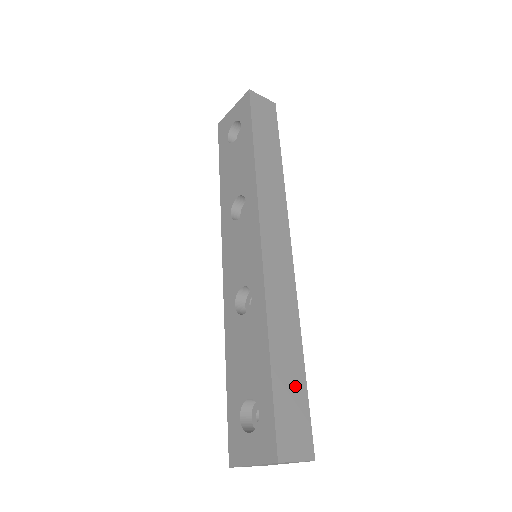
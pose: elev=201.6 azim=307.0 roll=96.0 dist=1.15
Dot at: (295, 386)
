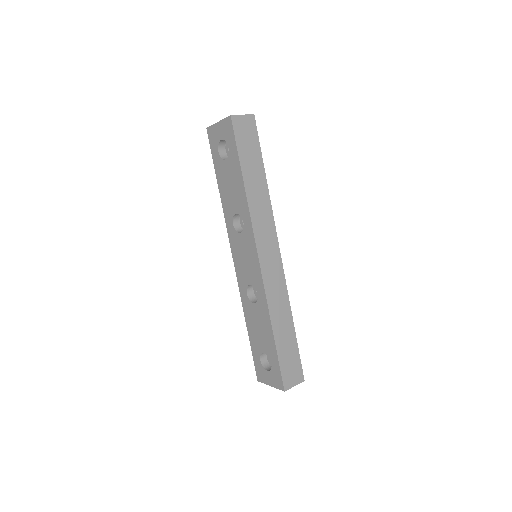
Dot at: (290, 347)
